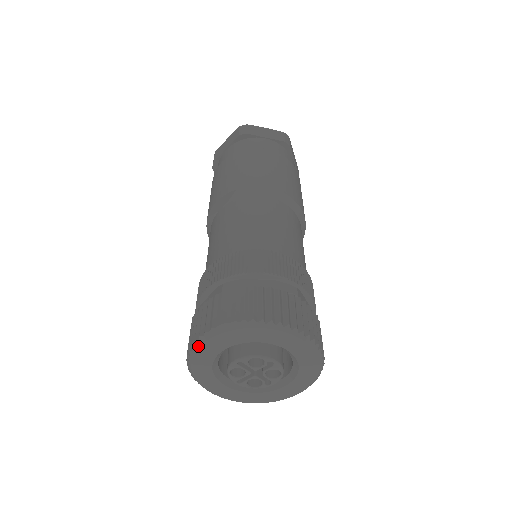
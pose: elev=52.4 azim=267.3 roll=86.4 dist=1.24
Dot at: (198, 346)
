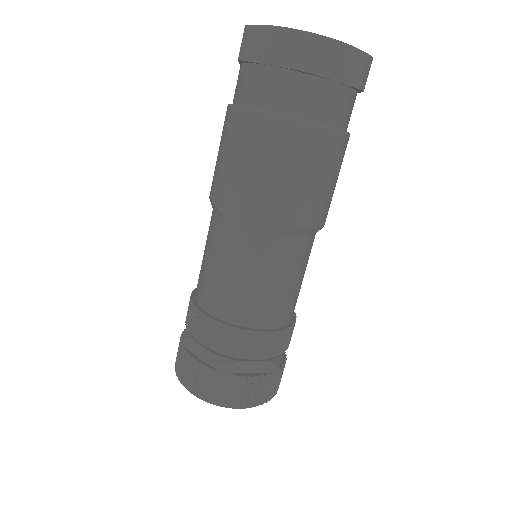
Dot at: (190, 392)
